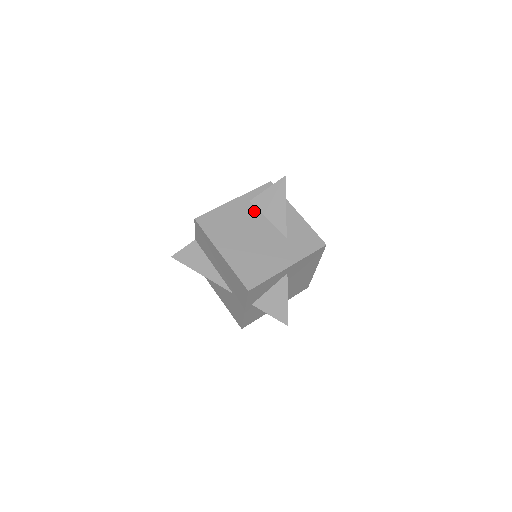
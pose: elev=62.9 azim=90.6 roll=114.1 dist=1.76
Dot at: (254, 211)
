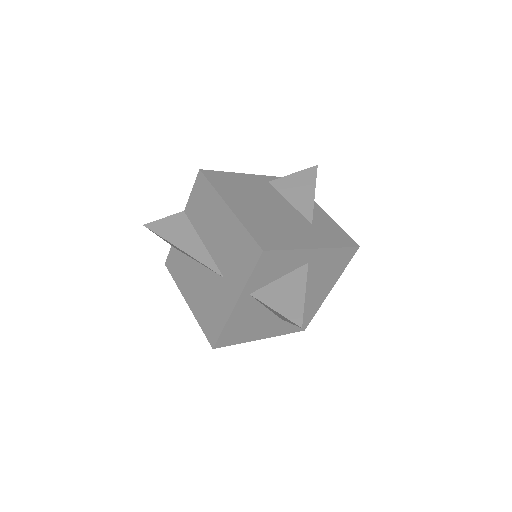
Dot at: (273, 190)
